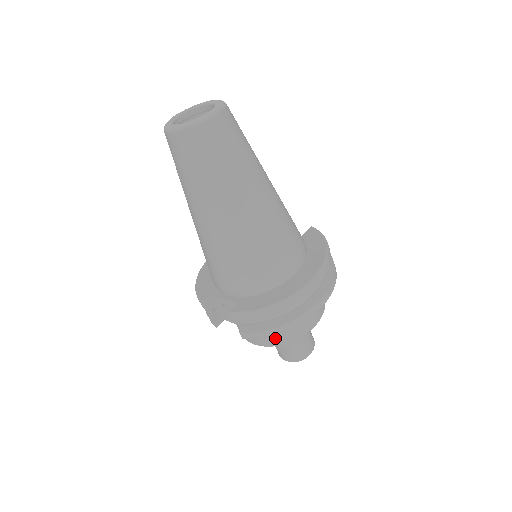
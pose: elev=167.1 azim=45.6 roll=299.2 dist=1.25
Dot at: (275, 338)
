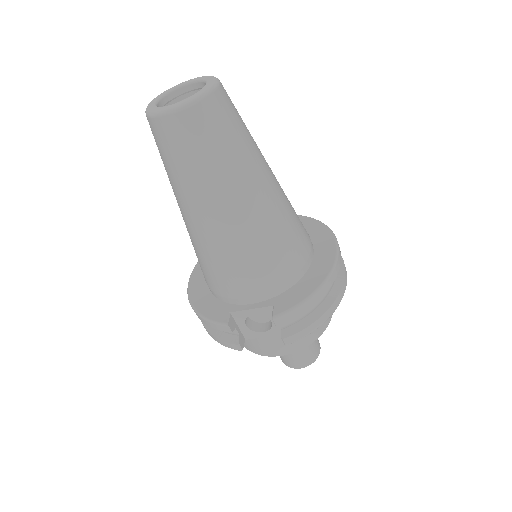
Dot at: (306, 336)
